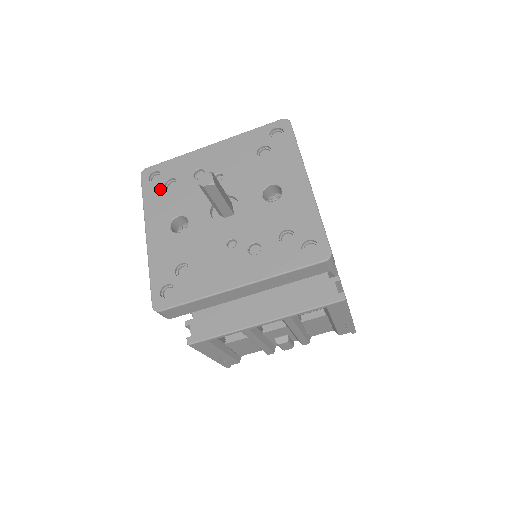
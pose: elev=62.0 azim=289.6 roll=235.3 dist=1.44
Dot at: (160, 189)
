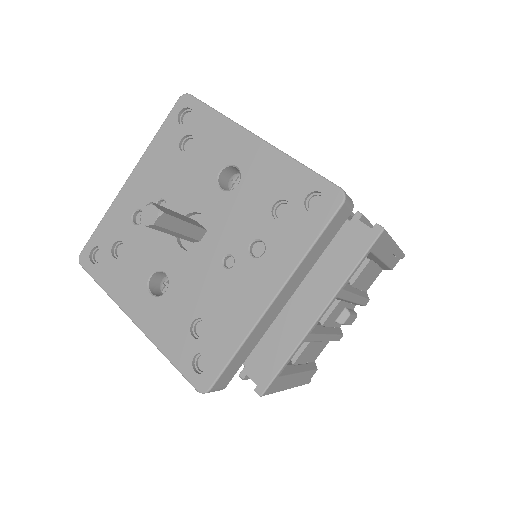
Dot at: (110, 263)
